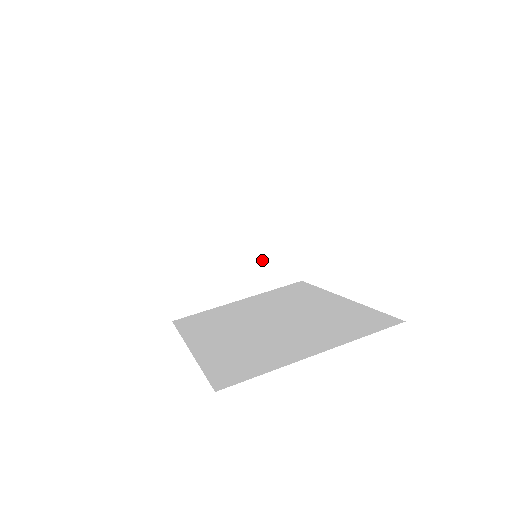
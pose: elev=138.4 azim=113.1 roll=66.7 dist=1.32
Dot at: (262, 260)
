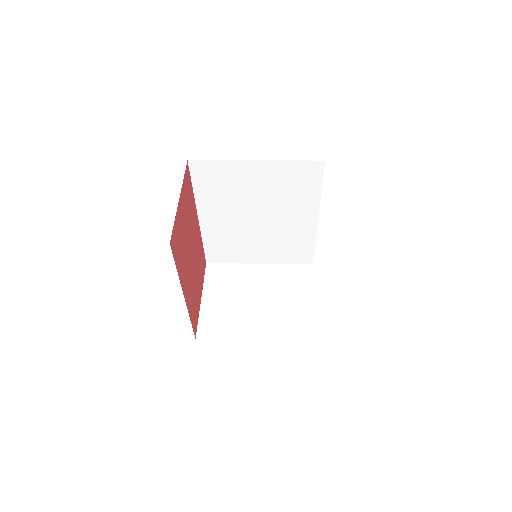
Dot at: (284, 316)
